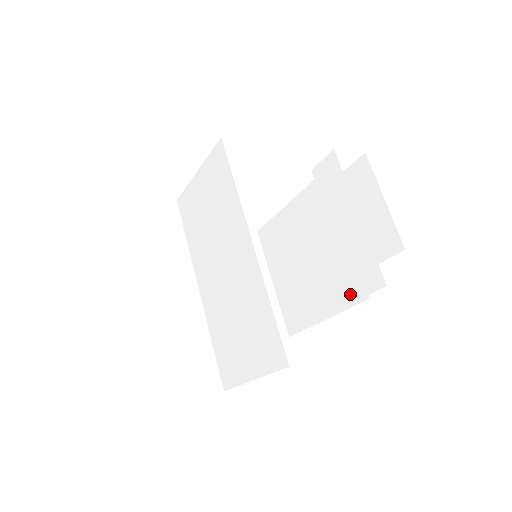
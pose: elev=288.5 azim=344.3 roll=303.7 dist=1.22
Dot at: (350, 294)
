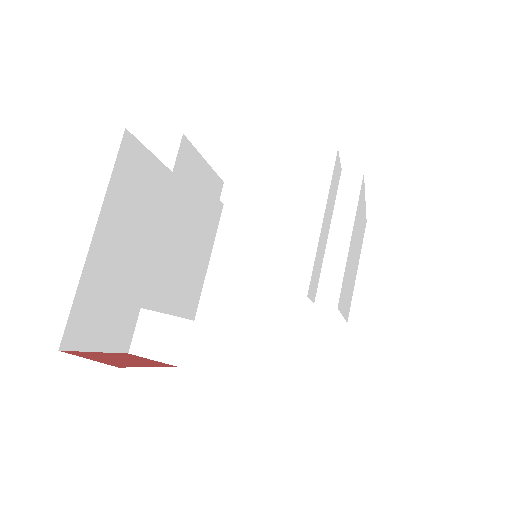
Dot at: occluded
